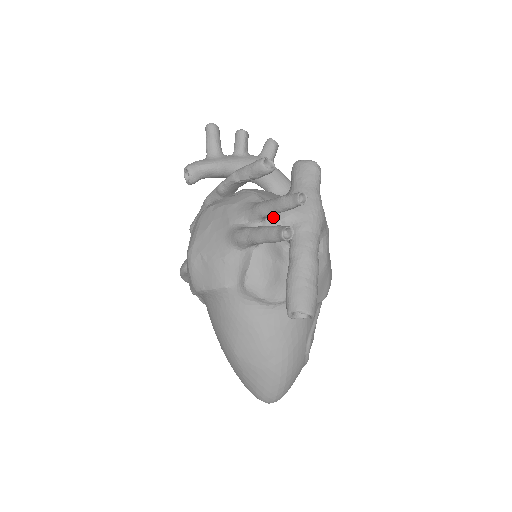
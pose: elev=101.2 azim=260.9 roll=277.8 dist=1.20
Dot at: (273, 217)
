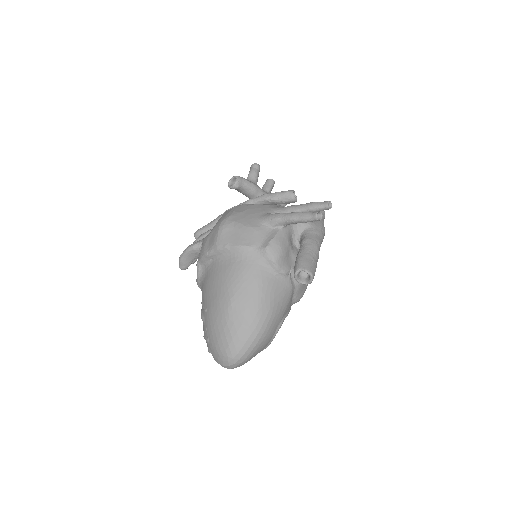
Dot at: occluded
